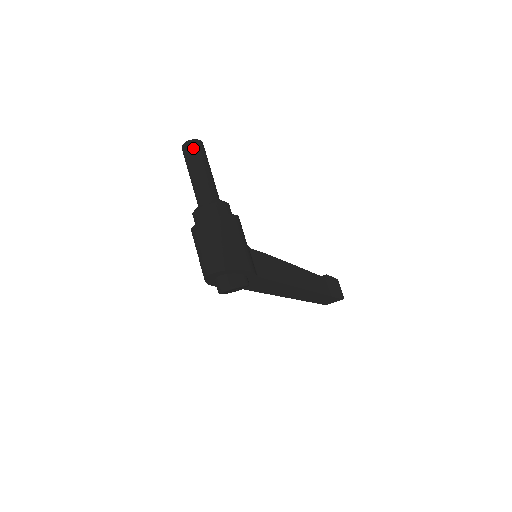
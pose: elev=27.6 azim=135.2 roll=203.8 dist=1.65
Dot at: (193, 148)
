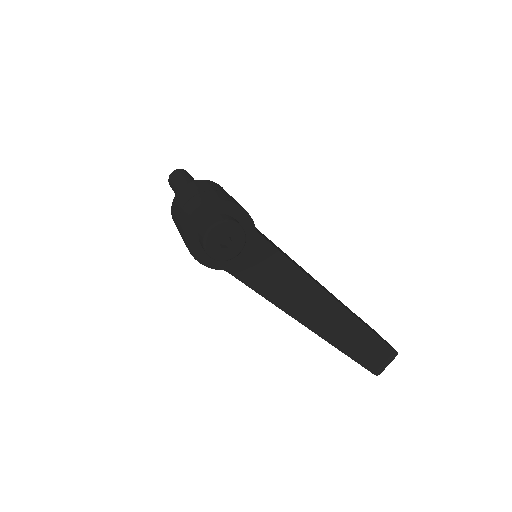
Dot at: (180, 171)
